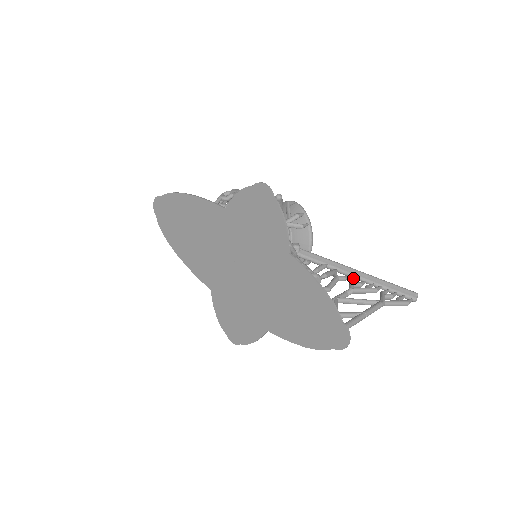
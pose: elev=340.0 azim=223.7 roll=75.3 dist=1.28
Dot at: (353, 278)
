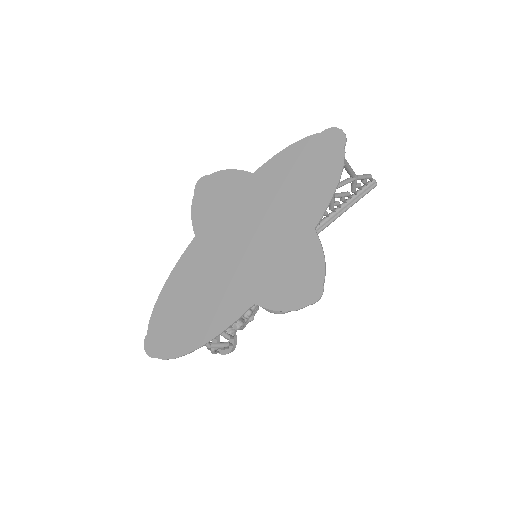
Dot at: (332, 216)
